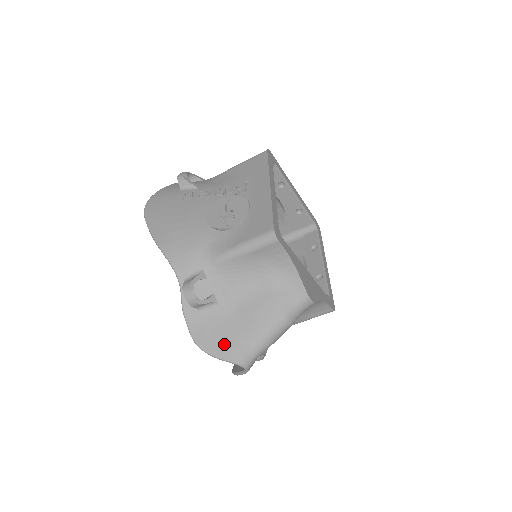
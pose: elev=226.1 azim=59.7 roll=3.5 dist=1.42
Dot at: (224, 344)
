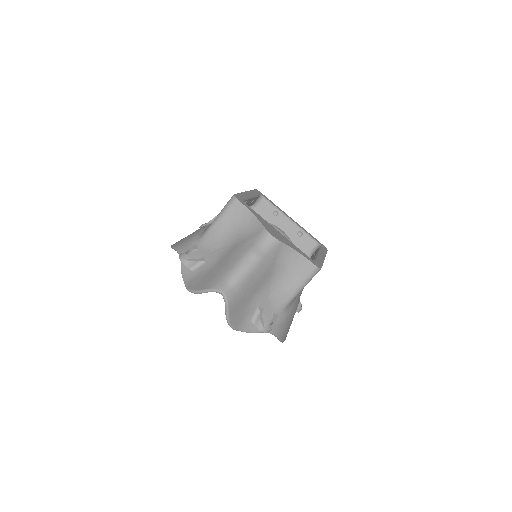
Dot at: (207, 282)
